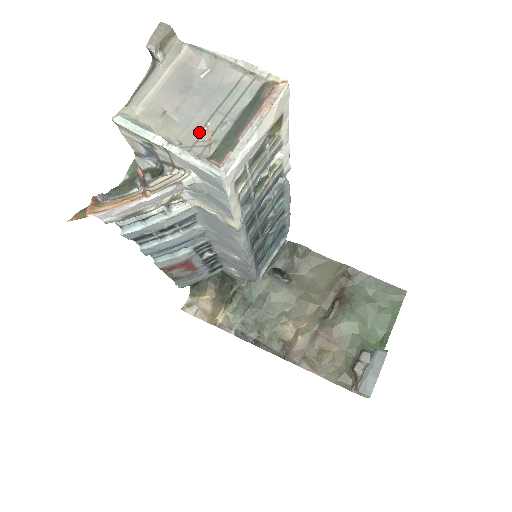
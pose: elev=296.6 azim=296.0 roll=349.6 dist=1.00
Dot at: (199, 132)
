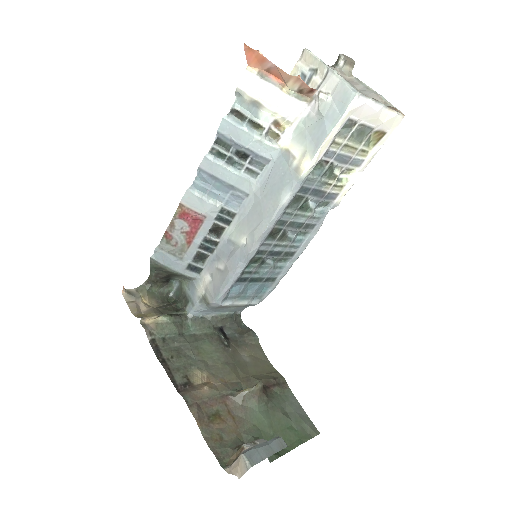
Dot at: occluded
